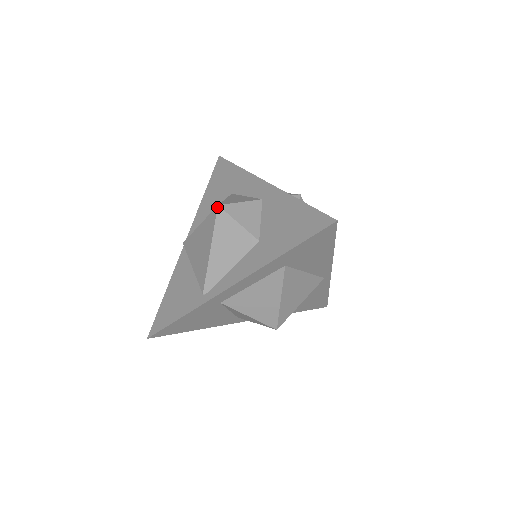
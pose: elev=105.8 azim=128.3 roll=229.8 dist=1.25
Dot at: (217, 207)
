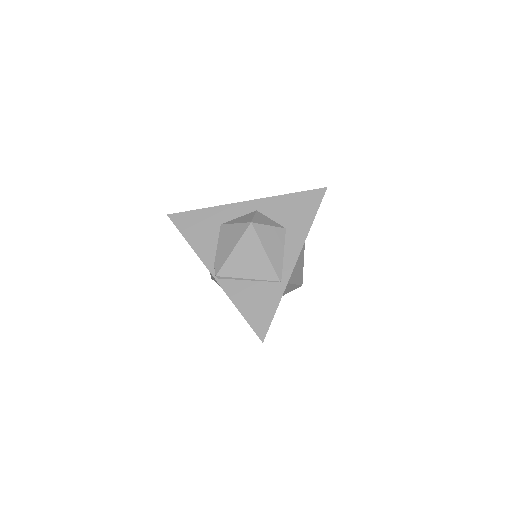
Dot at: (251, 224)
